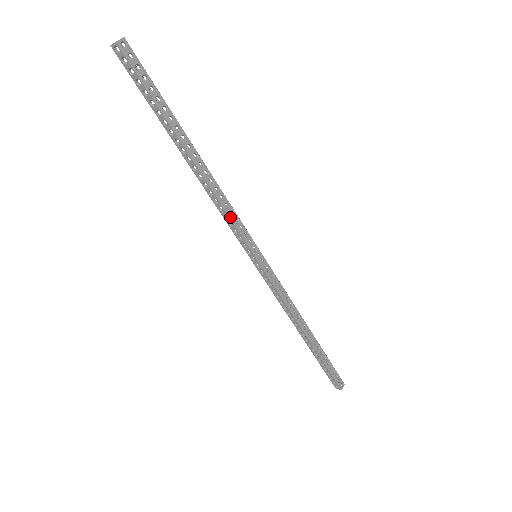
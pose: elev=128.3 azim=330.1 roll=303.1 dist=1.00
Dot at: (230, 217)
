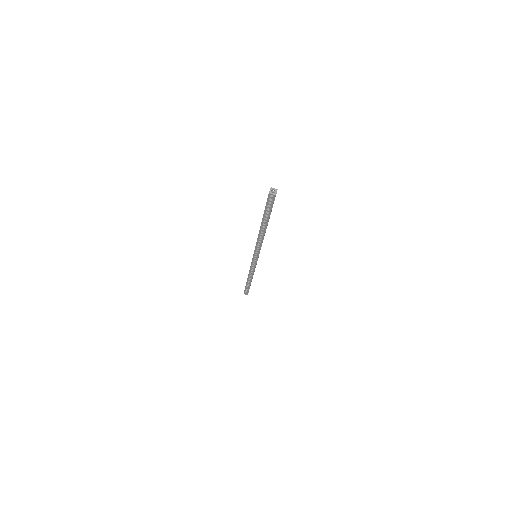
Dot at: occluded
